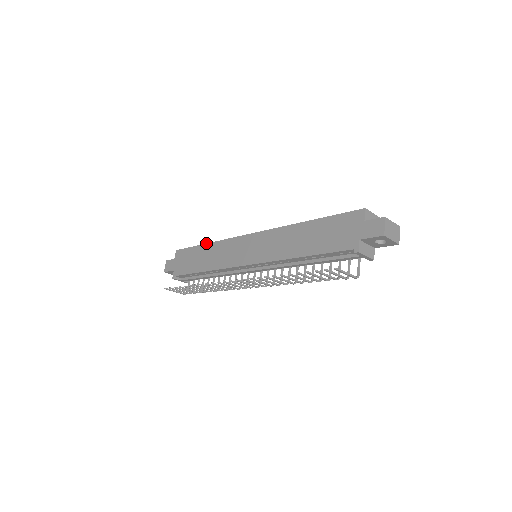
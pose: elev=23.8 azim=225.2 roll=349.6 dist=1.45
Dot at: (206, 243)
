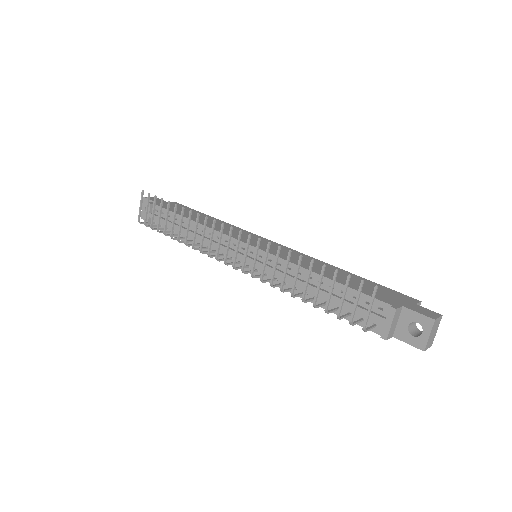
Dot at: occluded
